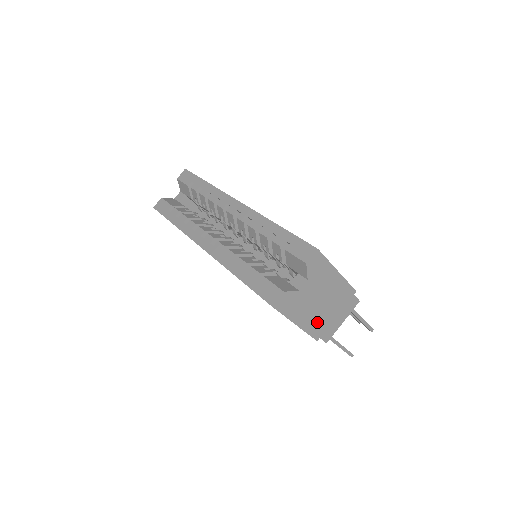
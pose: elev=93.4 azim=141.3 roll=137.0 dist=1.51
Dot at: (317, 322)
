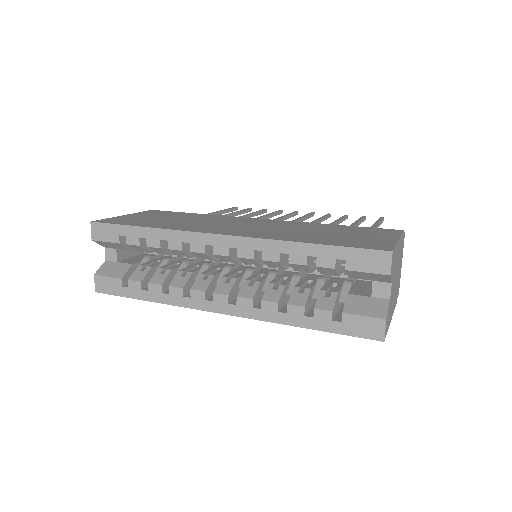
Dot at: (395, 293)
